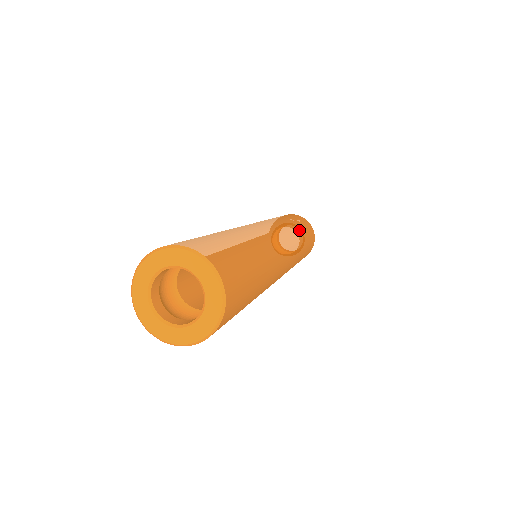
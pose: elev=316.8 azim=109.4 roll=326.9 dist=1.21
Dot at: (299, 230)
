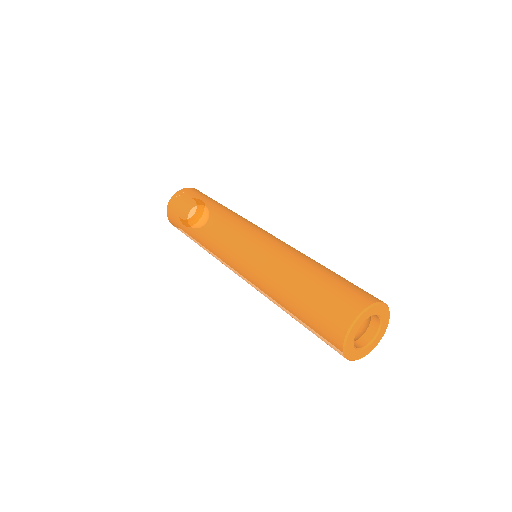
Dot at: (224, 207)
